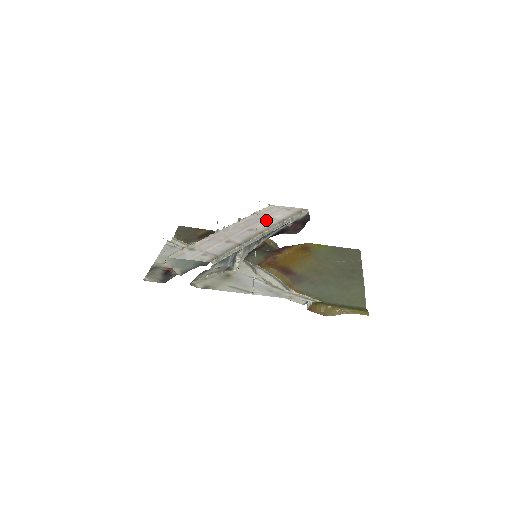
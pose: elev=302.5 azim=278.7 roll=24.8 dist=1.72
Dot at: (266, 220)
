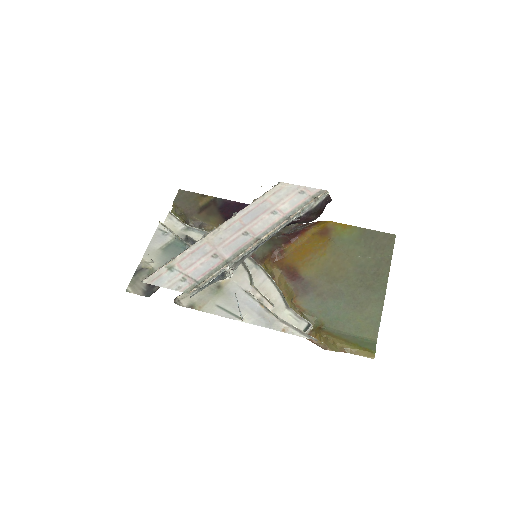
Dot at: (268, 214)
